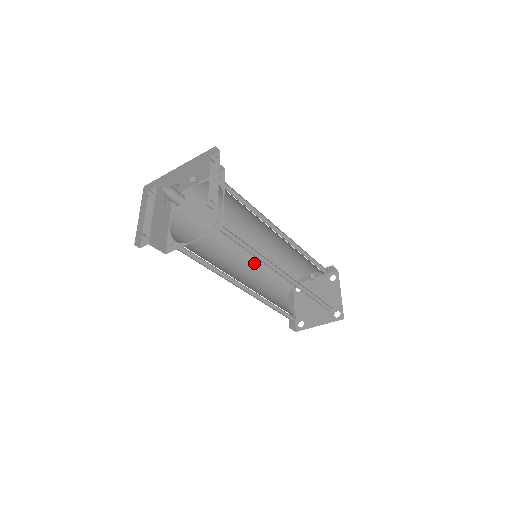
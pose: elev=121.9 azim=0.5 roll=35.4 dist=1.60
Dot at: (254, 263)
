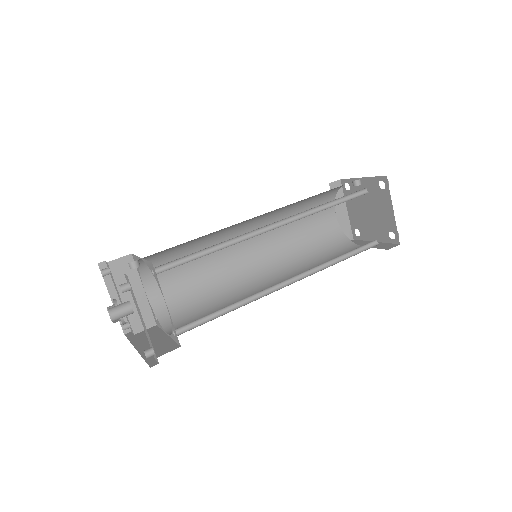
Dot at: (269, 223)
